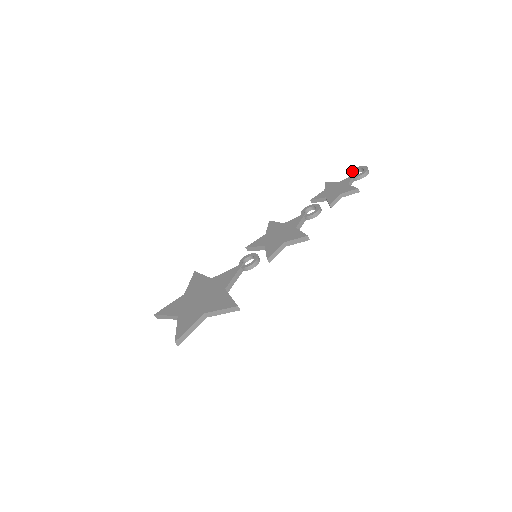
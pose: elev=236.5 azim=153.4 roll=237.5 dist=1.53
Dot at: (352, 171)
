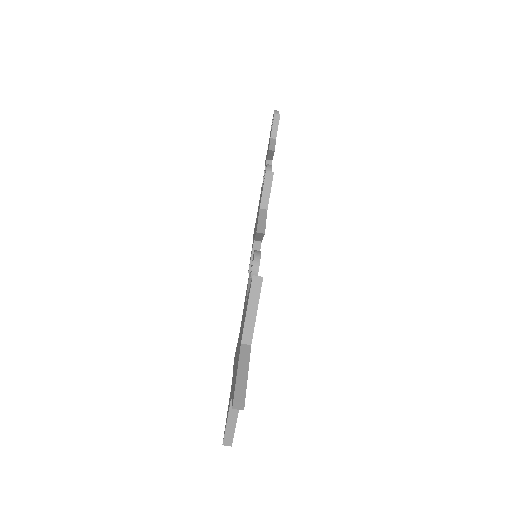
Dot at: (270, 131)
